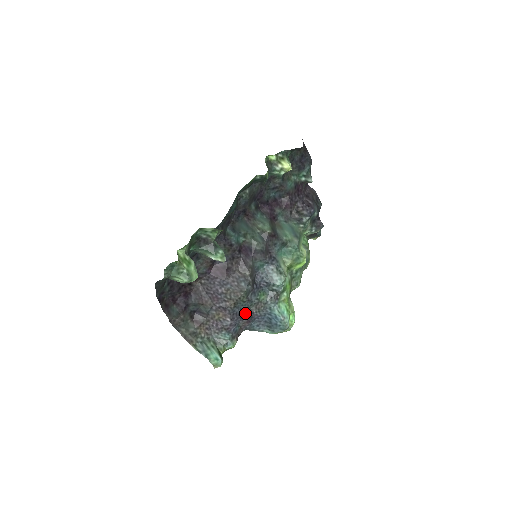
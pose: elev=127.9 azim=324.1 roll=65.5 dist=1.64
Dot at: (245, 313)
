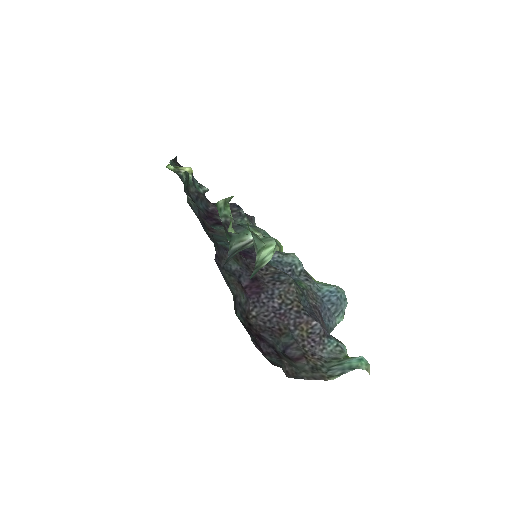
Dot at: (312, 310)
